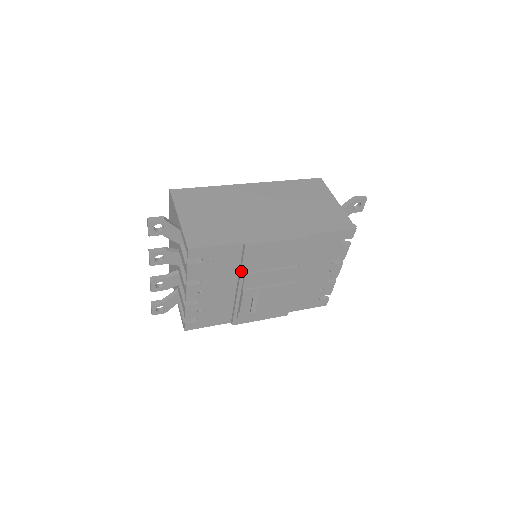
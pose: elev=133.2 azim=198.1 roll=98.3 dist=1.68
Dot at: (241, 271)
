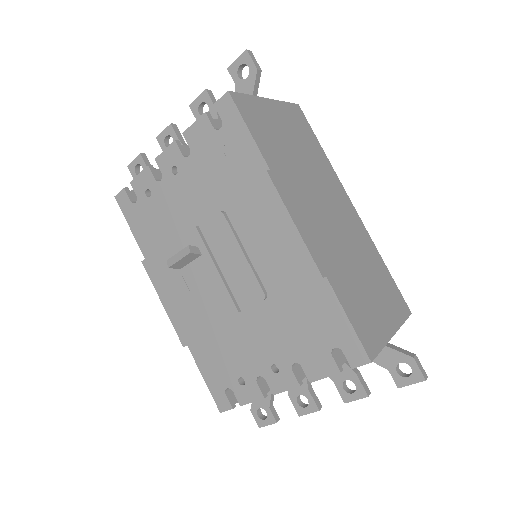
Dot at: (225, 201)
